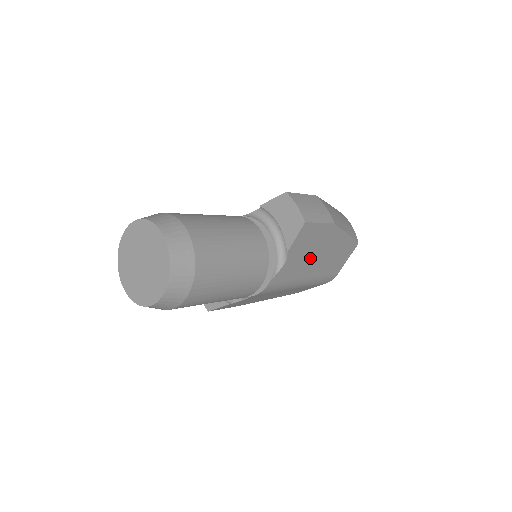
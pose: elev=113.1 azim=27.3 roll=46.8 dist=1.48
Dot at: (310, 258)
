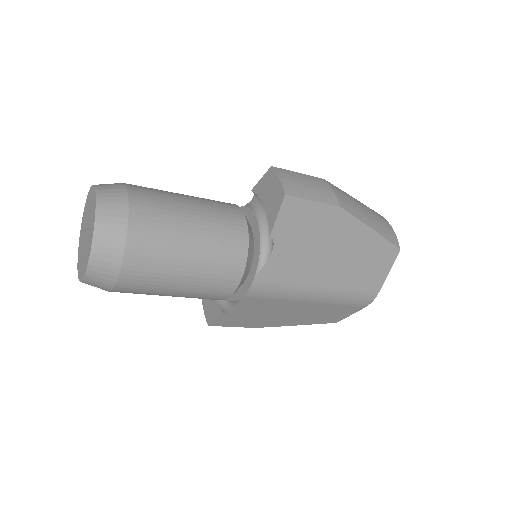
Dot at: (316, 255)
